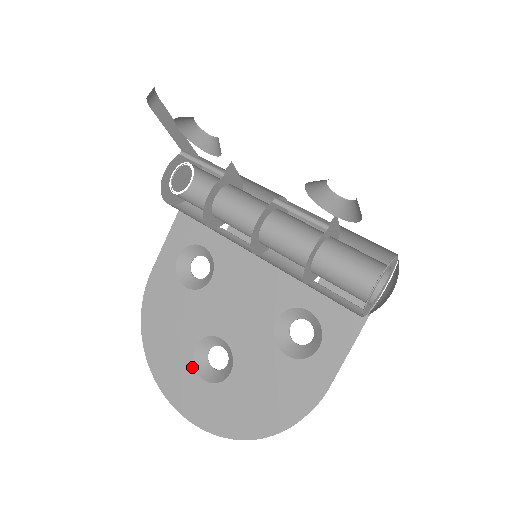
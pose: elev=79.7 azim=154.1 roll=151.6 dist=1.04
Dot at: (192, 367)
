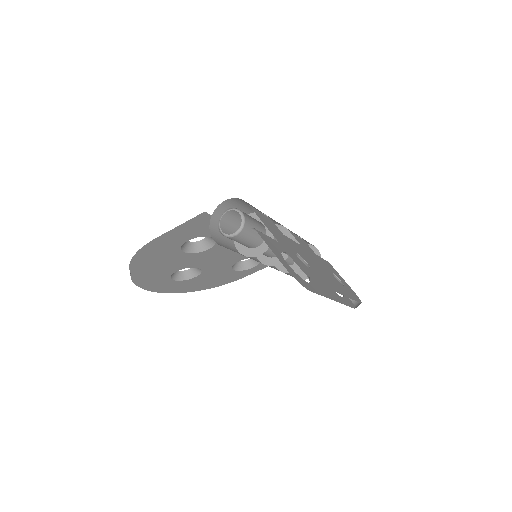
Dot at: (169, 278)
